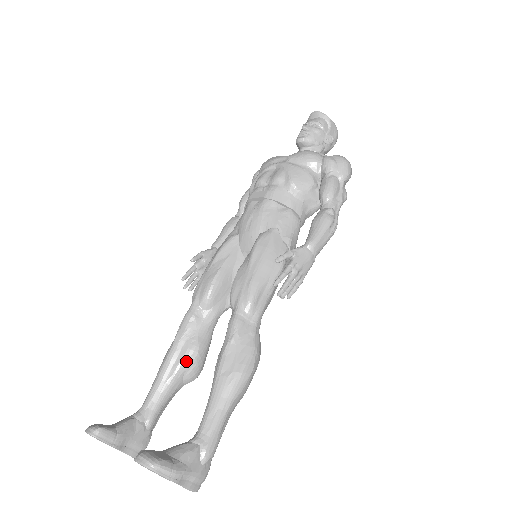
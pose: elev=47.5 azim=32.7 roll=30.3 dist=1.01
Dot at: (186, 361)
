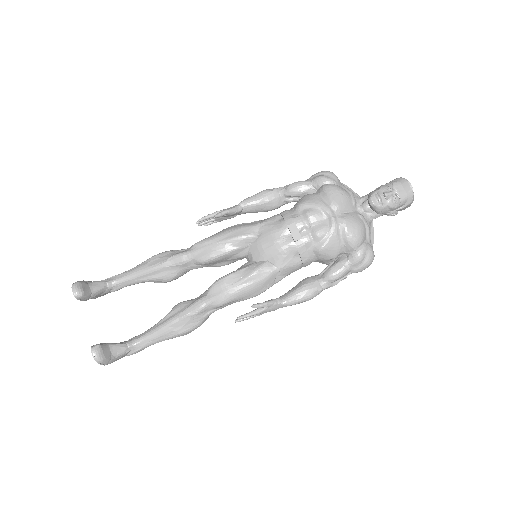
Dot at: (159, 280)
